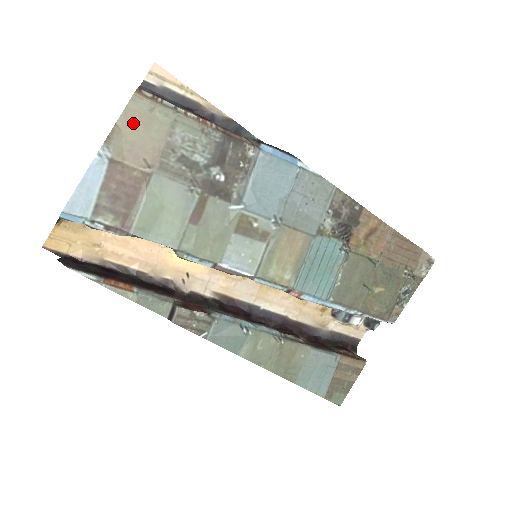
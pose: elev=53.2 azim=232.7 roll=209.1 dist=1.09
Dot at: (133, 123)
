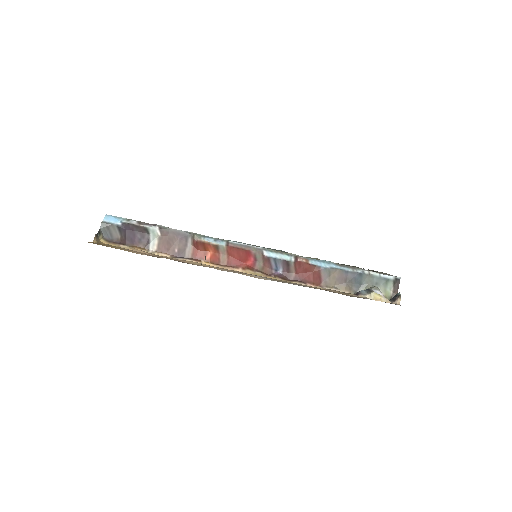
Dot at: occluded
